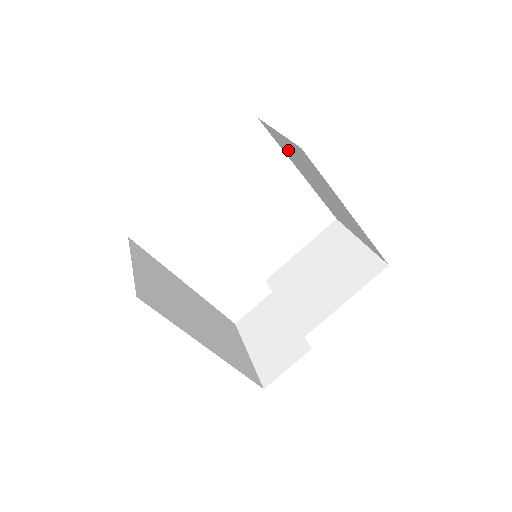
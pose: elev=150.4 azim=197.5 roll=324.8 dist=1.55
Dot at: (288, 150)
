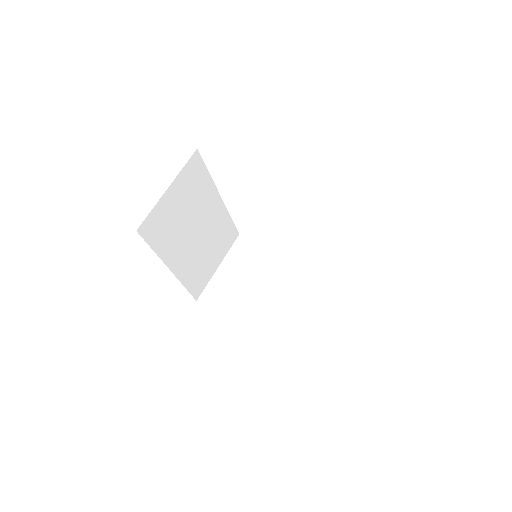
Dot at: occluded
